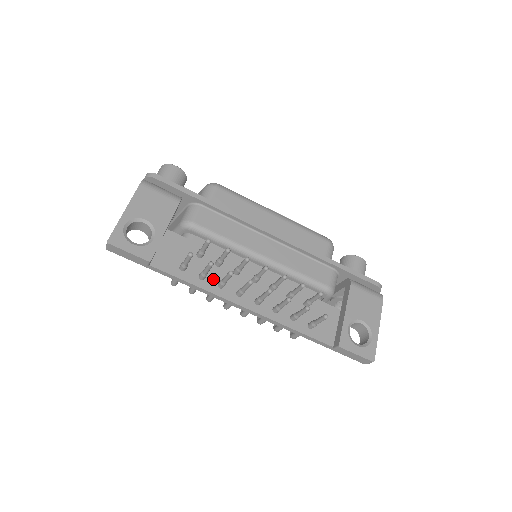
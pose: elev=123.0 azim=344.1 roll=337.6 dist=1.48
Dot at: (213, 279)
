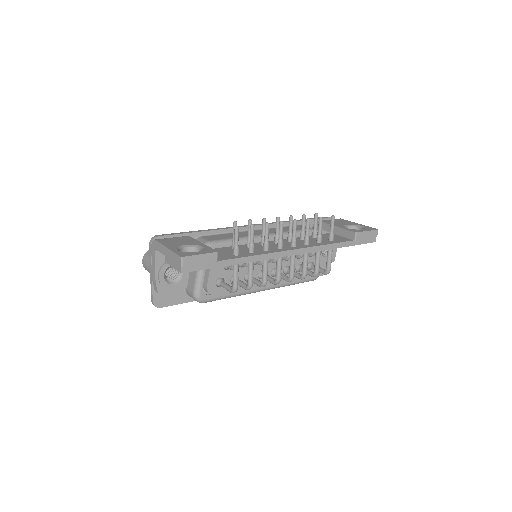
Dot at: (258, 251)
